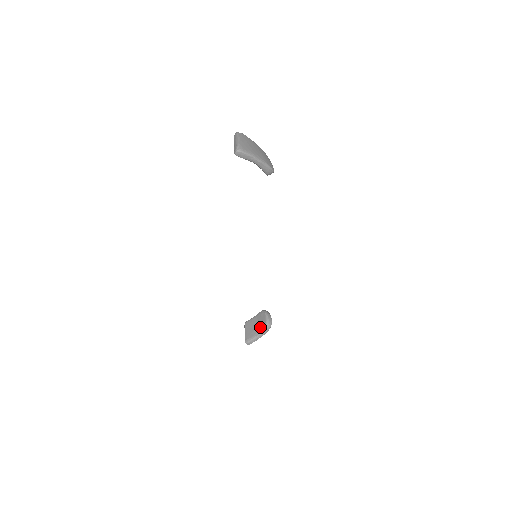
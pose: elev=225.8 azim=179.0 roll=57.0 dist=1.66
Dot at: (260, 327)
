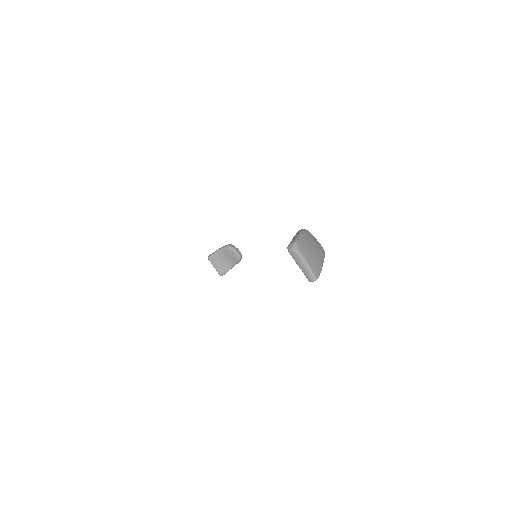
Dot at: (231, 261)
